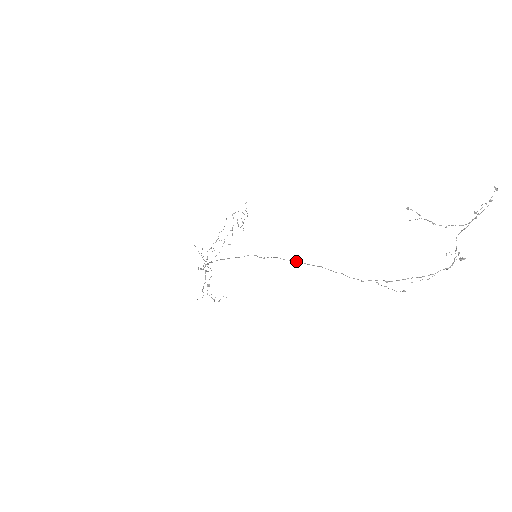
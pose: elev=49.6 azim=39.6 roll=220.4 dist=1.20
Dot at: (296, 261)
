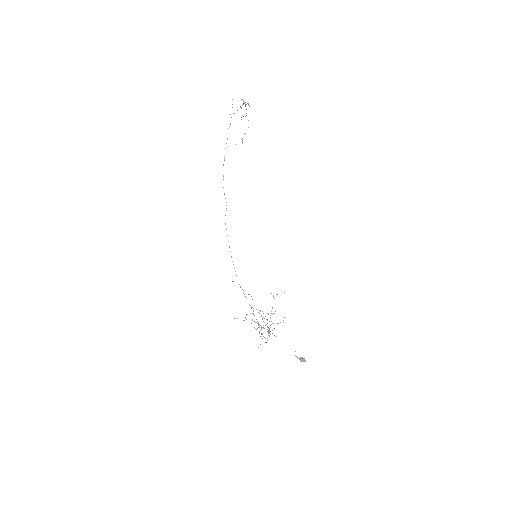
Dot at: occluded
